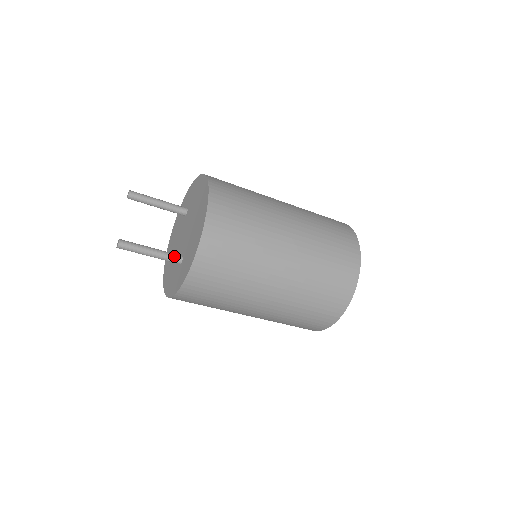
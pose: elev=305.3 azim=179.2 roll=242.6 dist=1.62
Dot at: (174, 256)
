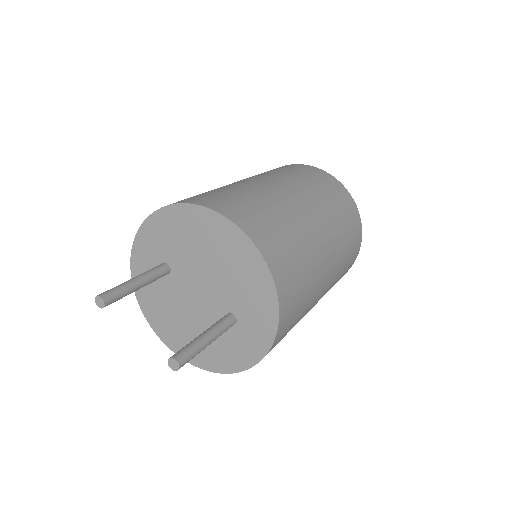
Dot at: (227, 321)
